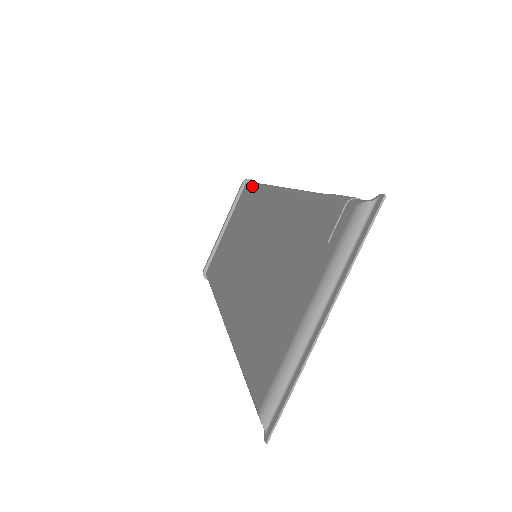
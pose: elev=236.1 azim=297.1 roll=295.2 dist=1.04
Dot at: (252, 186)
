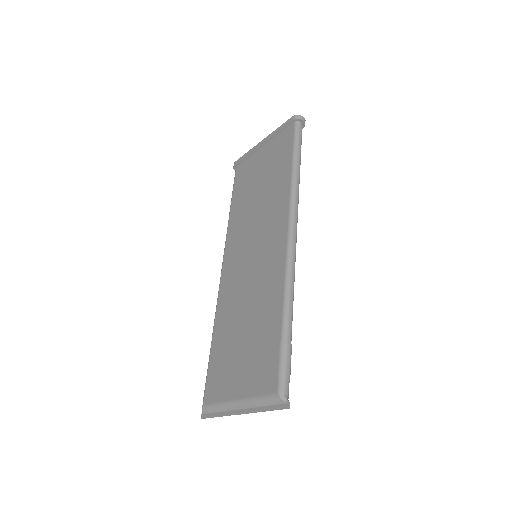
Dot at: (292, 151)
